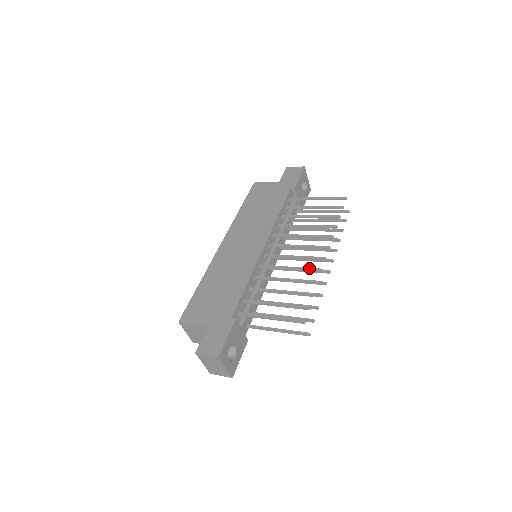
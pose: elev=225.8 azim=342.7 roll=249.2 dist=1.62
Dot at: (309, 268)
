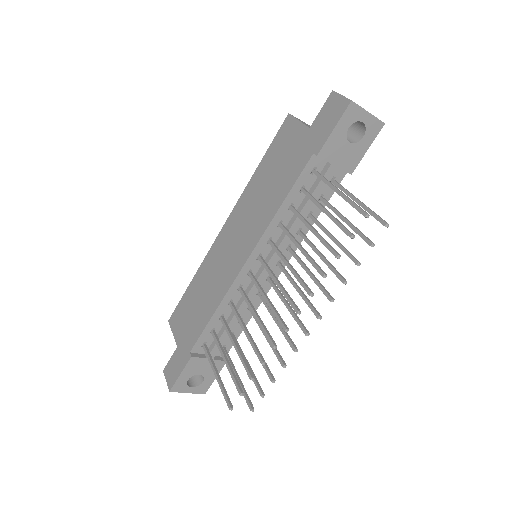
Dot at: (266, 333)
